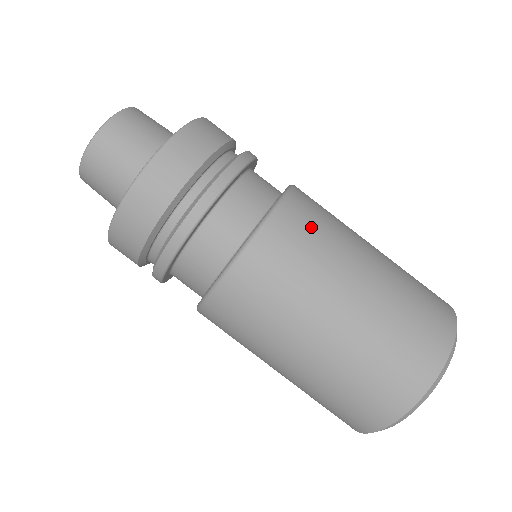
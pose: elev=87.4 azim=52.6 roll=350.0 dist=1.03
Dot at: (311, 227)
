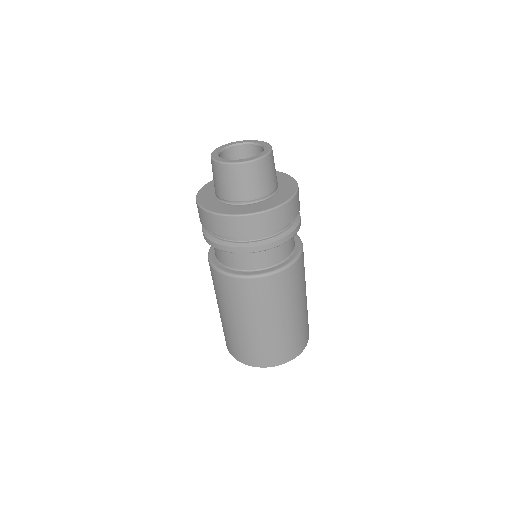
Dot at: (302, 273)
